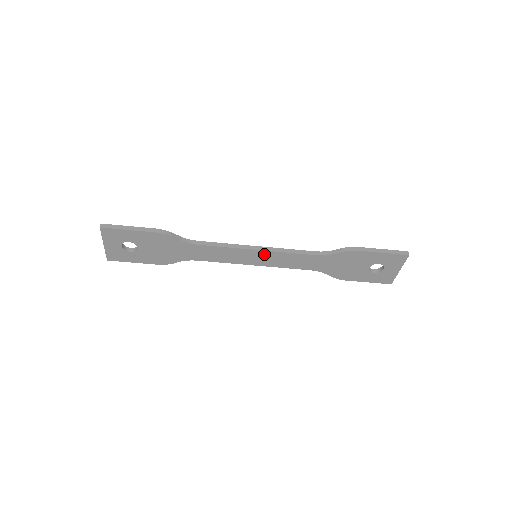
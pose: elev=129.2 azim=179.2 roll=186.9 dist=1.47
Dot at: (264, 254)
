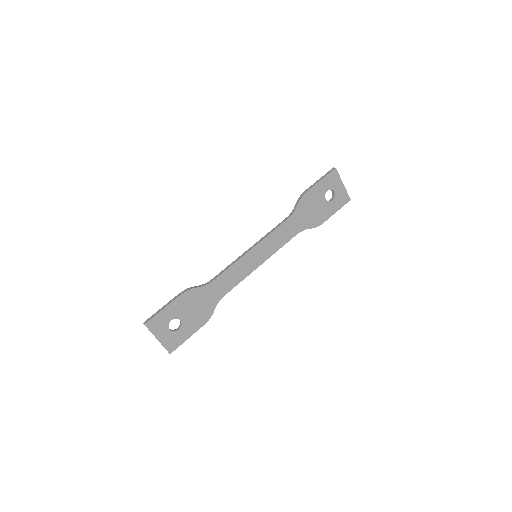
Dot at: (259, 248)
